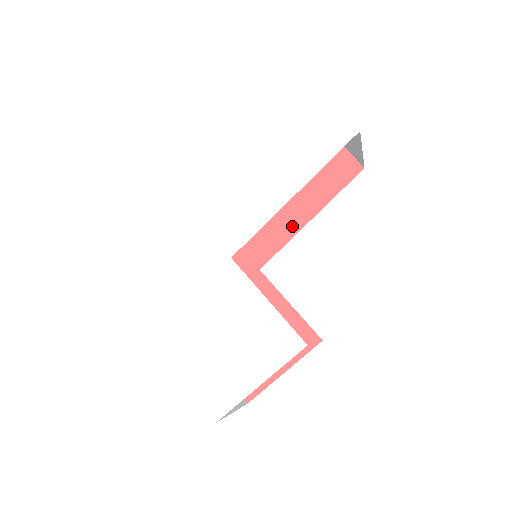
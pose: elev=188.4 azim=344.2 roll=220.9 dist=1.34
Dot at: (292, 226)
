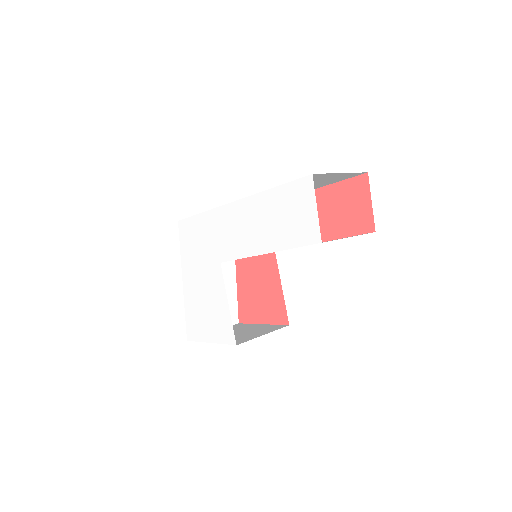
Dot at: occluded
